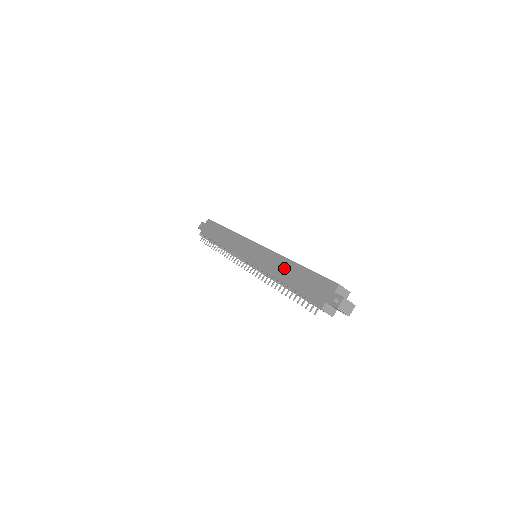
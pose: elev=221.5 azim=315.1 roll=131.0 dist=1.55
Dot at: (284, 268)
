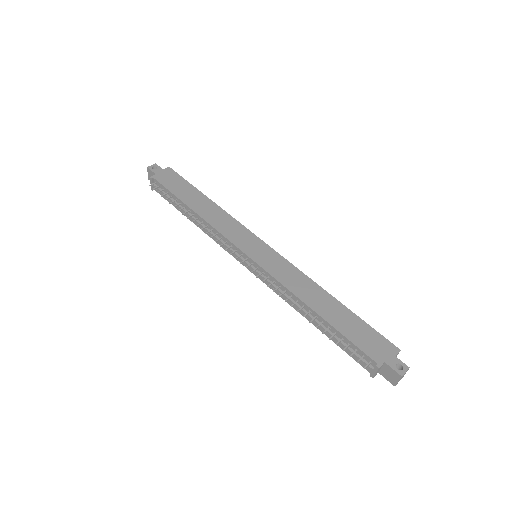
Dot at: (316, 295)
